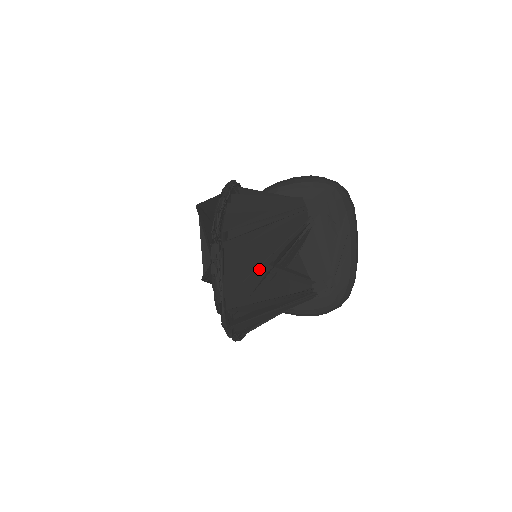
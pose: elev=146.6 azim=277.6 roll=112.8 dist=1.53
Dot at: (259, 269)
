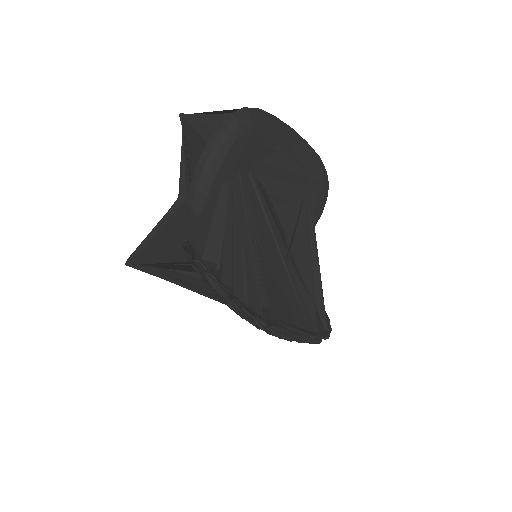
Dot at: (289, 274)
